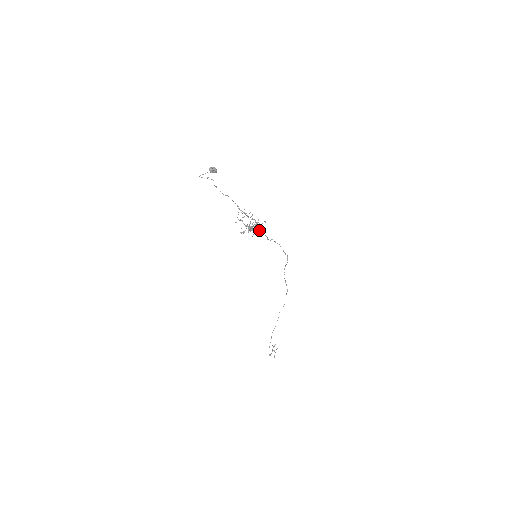
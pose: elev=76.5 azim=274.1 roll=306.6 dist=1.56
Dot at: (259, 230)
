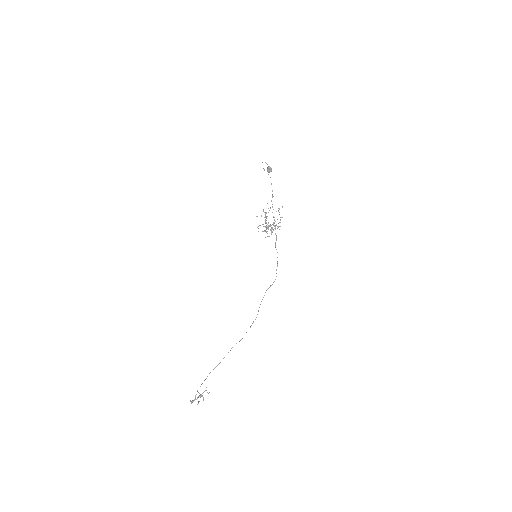
Dot at: occluded
